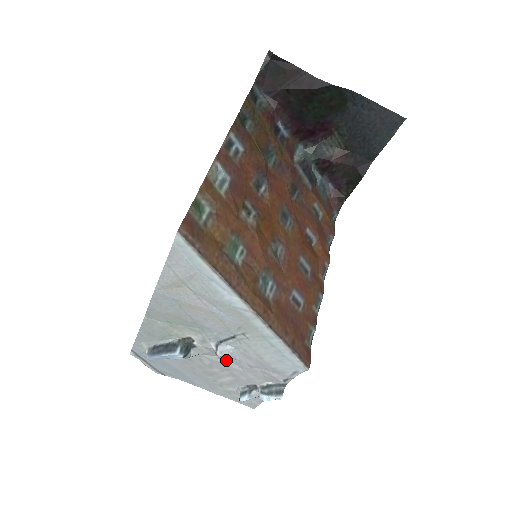
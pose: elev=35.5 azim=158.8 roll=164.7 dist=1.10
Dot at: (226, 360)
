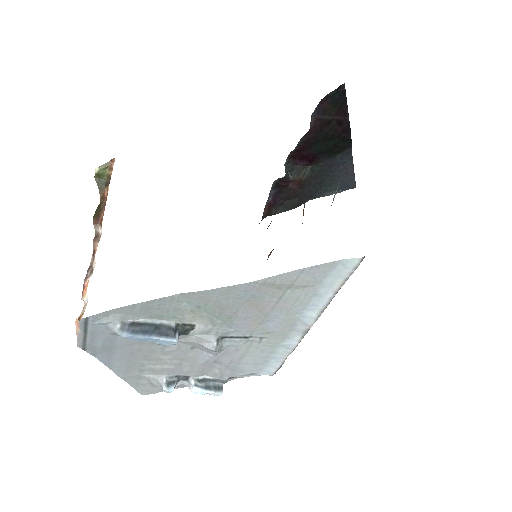
Dot at: (195, 351)
